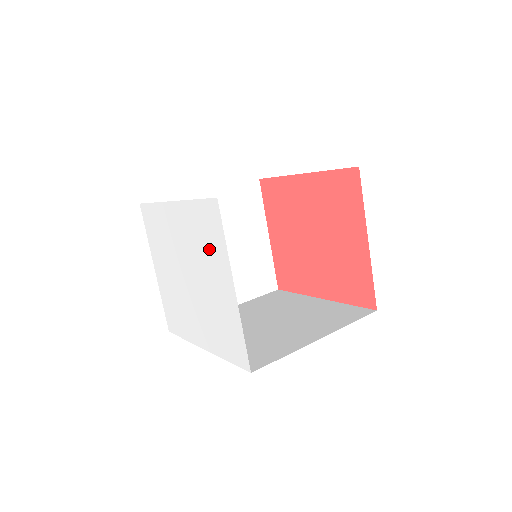
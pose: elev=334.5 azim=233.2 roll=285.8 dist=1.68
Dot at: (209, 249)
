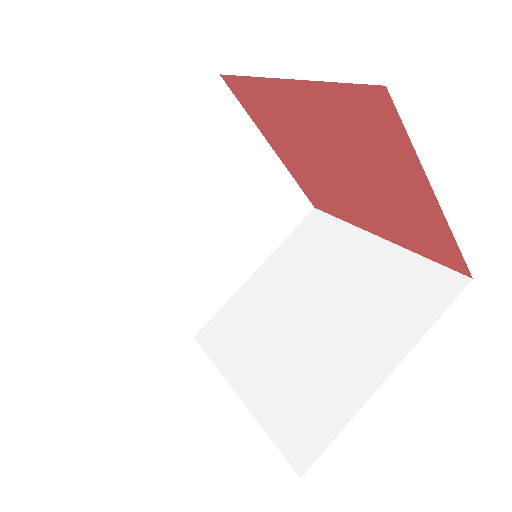
Dot at: occluded
